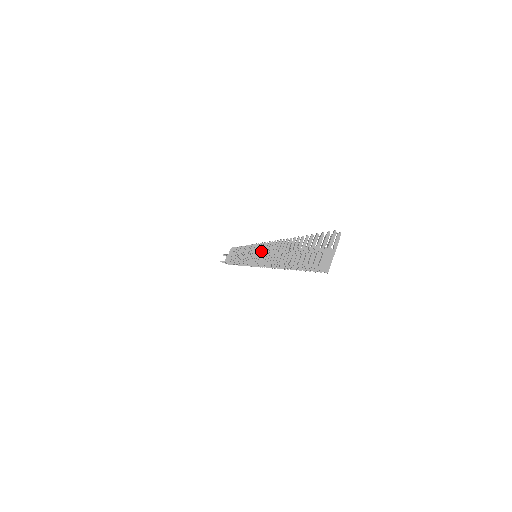
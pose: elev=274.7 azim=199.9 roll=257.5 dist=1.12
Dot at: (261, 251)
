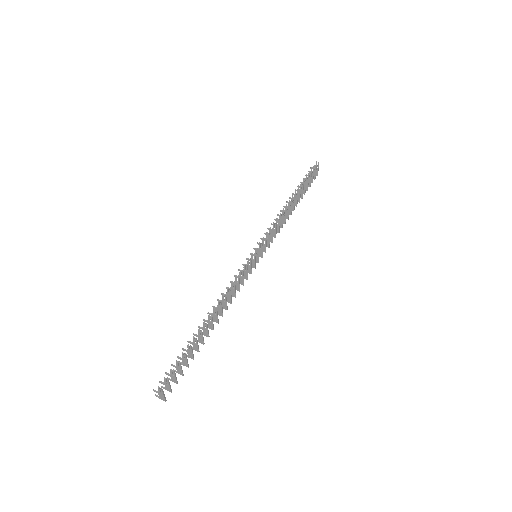
Dot at: occluded
